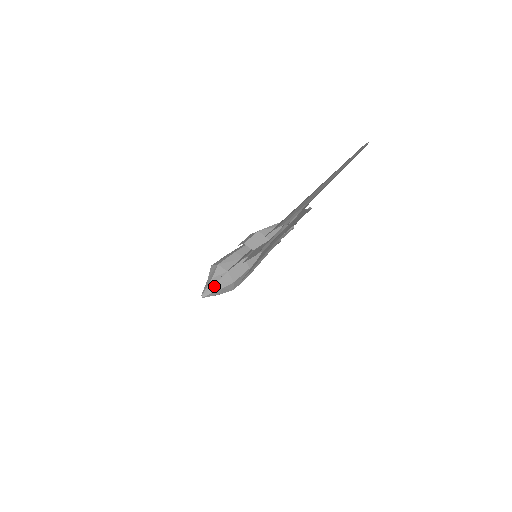
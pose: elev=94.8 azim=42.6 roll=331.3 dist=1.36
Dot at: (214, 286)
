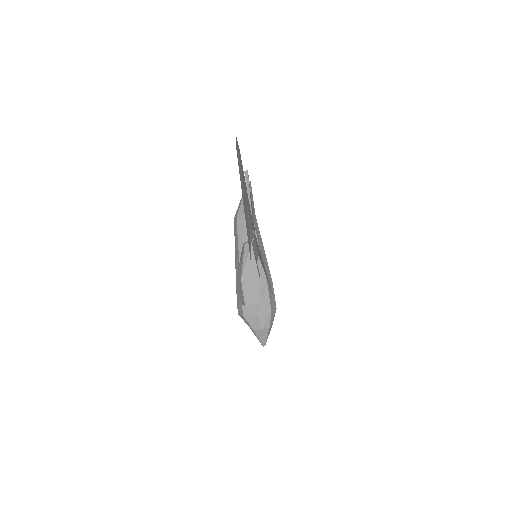
Dot at: (262, 334)
